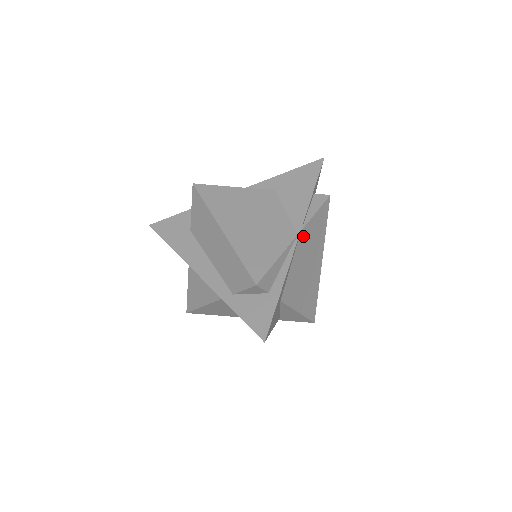
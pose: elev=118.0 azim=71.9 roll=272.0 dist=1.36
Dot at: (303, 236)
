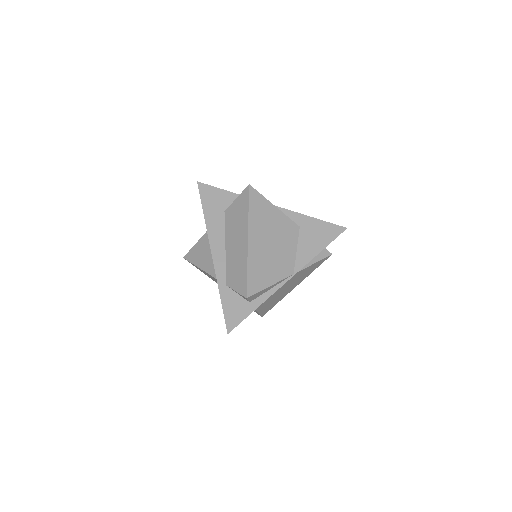
Dot at: (296, 275)
